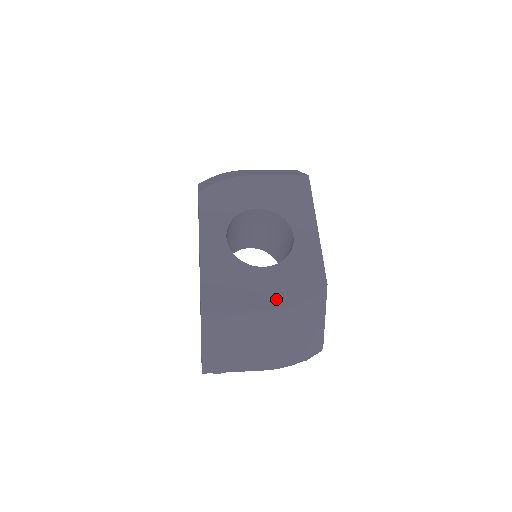
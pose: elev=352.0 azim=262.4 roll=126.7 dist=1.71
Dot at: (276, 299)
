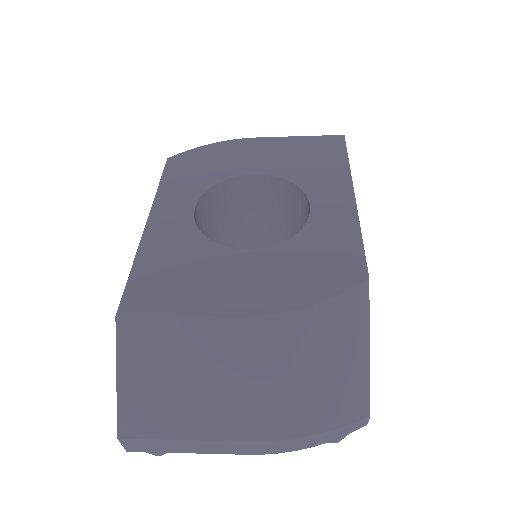
Dot at: (263, 299)
